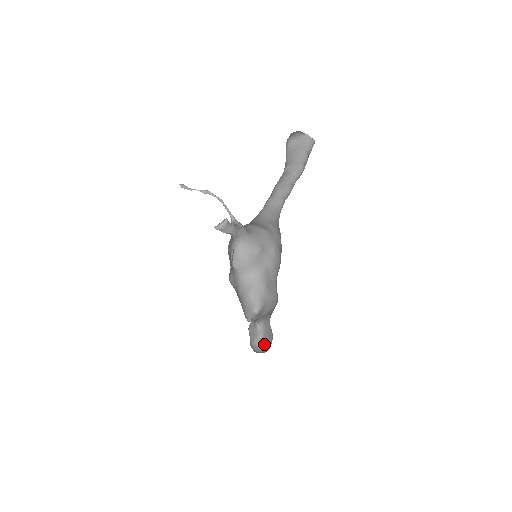
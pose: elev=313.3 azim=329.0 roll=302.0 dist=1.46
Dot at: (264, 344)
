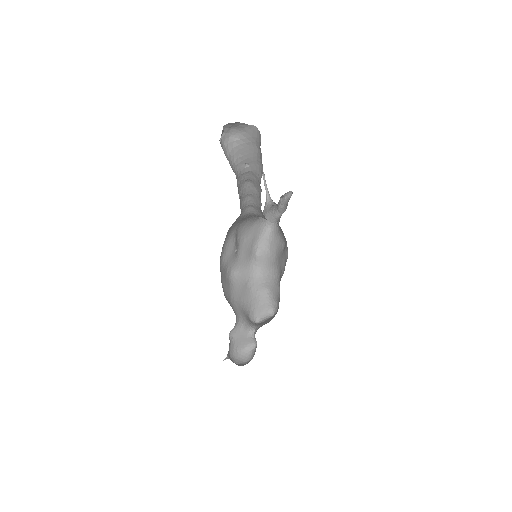
Dot at: (253, 355)
